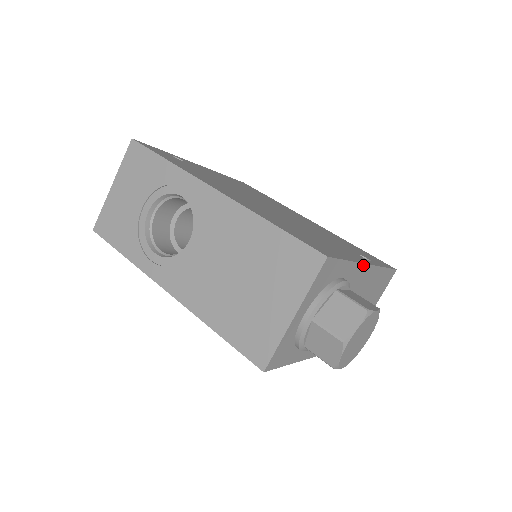
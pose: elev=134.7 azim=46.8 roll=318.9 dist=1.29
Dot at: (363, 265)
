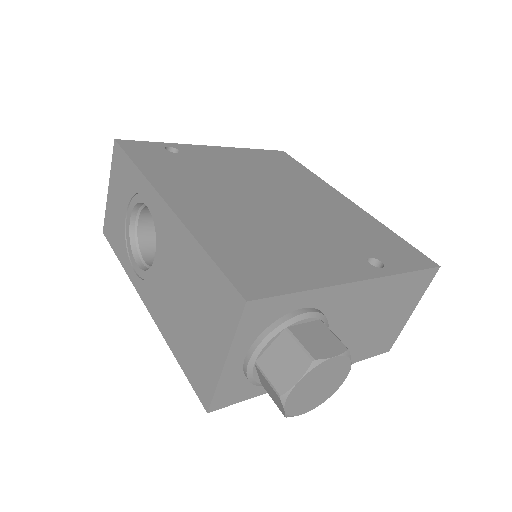
Dot at: (345, 285)
